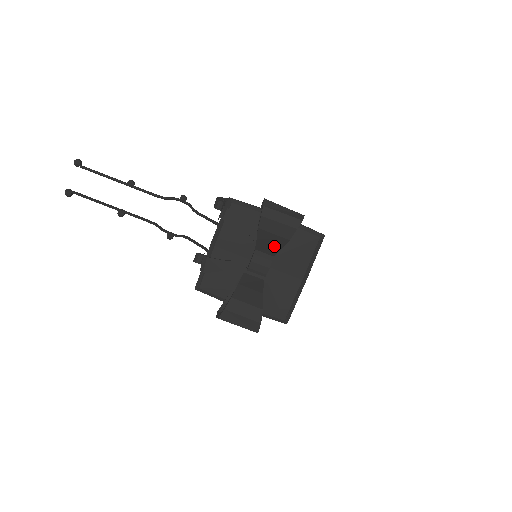
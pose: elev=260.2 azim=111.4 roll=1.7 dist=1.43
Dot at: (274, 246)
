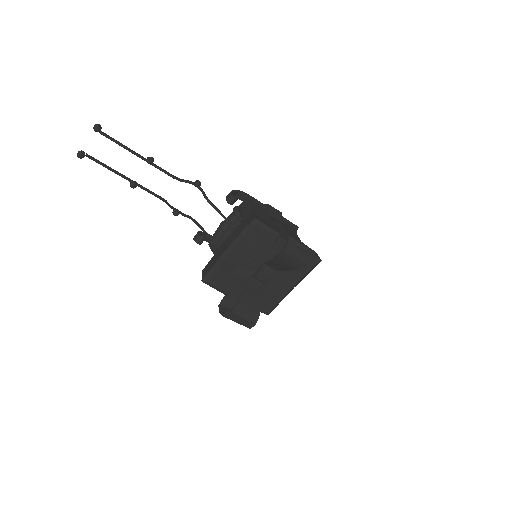
Dot at: (282, 268)
